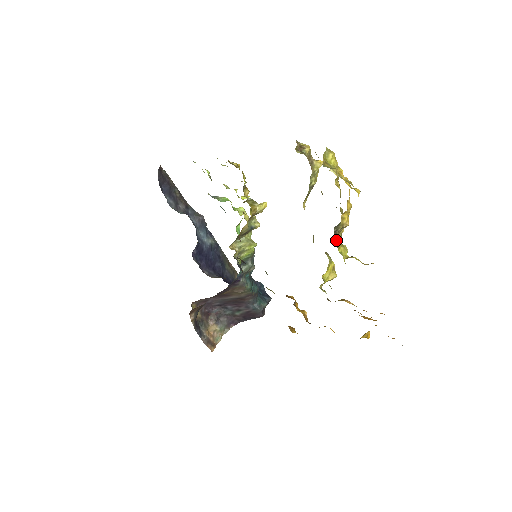
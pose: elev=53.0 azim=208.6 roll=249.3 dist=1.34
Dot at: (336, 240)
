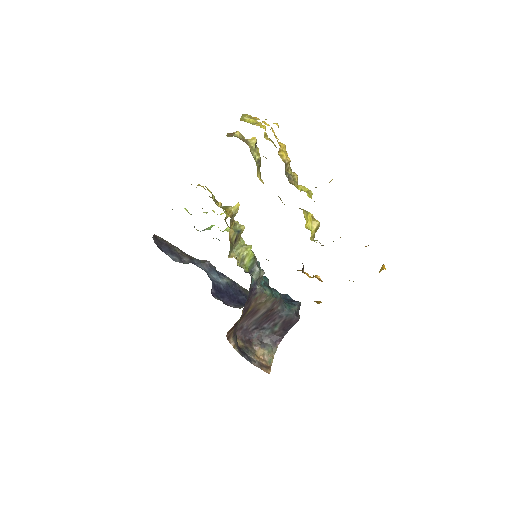
Dot at: occluded
